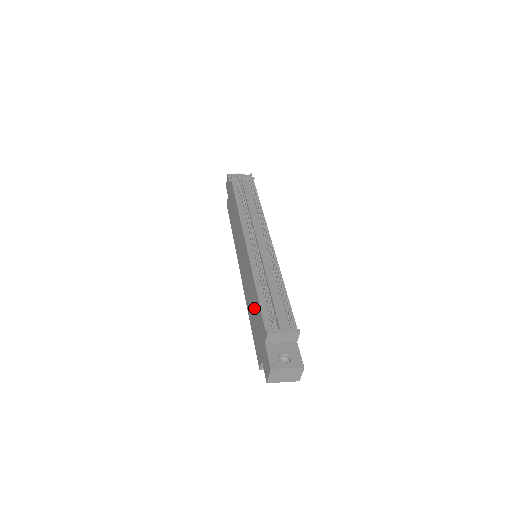
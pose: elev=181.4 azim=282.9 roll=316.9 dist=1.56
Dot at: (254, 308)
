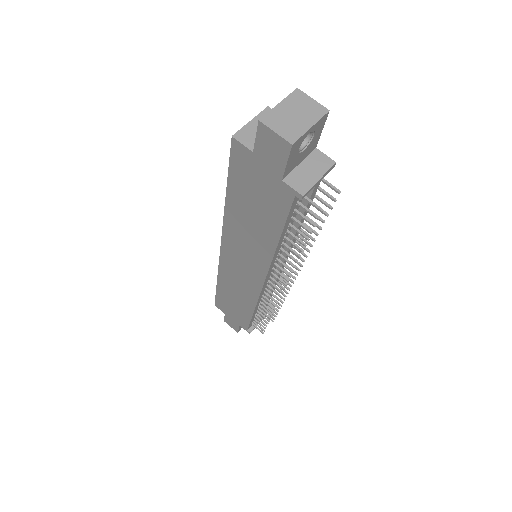
Dot at: (237, 305)
